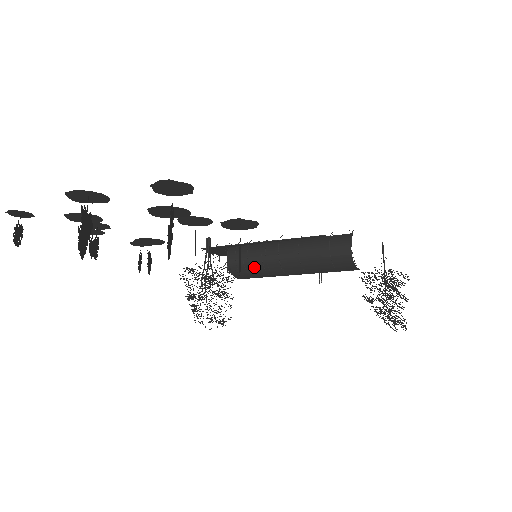
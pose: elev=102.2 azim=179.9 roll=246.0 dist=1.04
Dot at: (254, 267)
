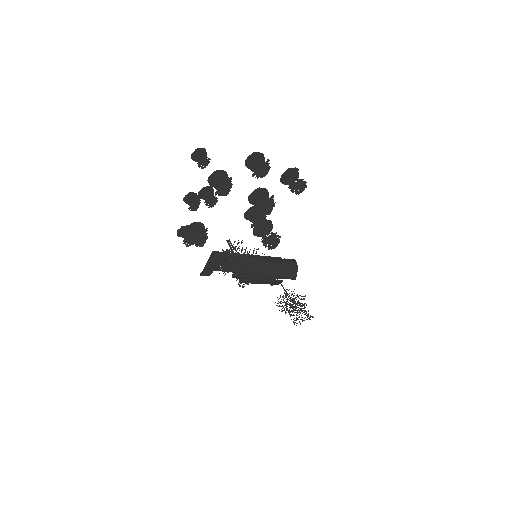
Dot at: occluded
